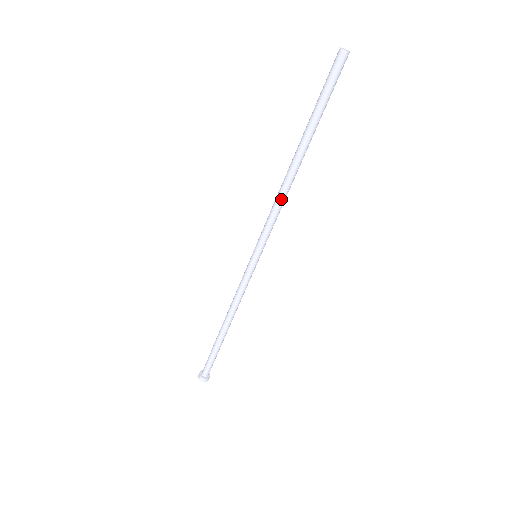
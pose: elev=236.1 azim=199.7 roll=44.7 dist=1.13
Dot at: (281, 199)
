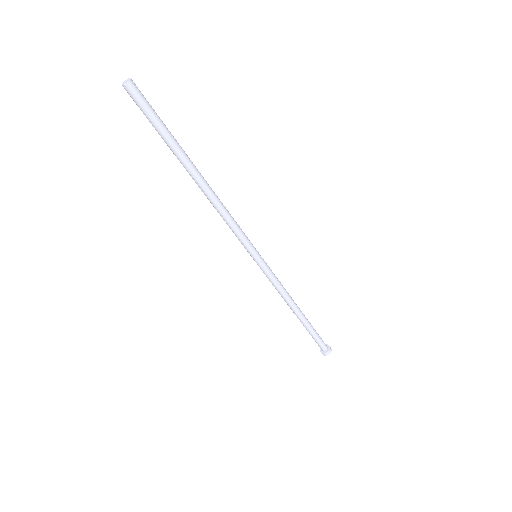
Dot at: (217, 211)
